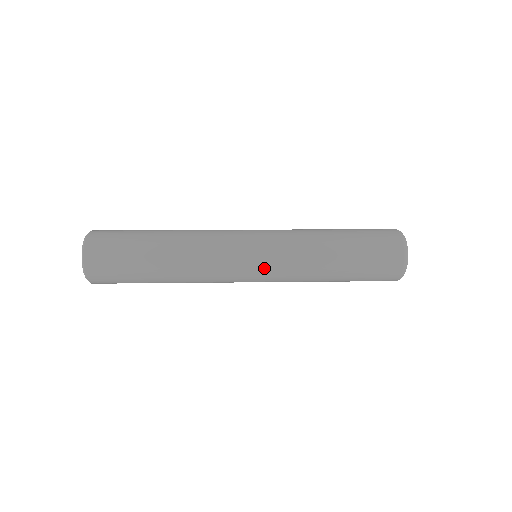
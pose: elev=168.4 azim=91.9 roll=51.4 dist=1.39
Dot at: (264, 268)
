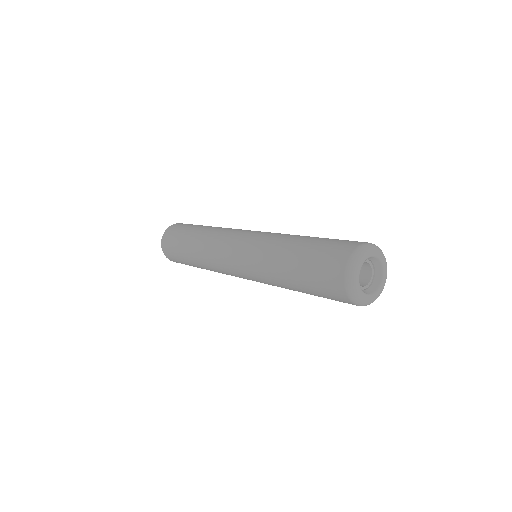
Dot at: (240, 259)
